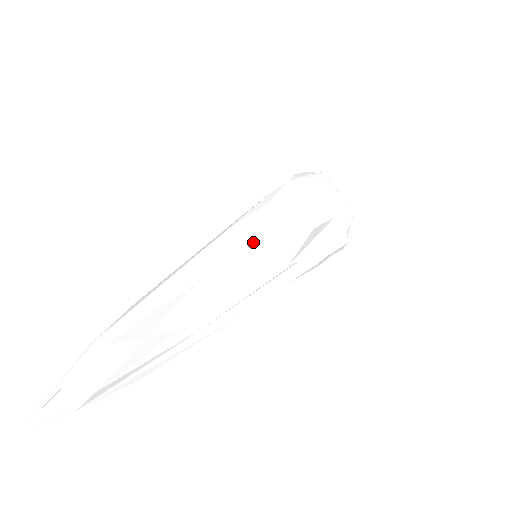
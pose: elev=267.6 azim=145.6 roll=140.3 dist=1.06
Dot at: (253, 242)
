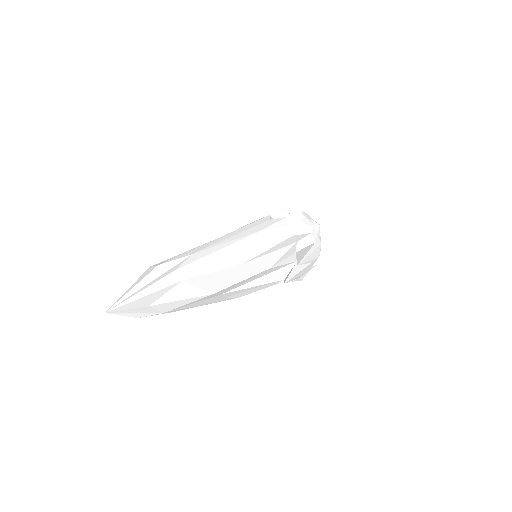
Dot at: (272, 252)
